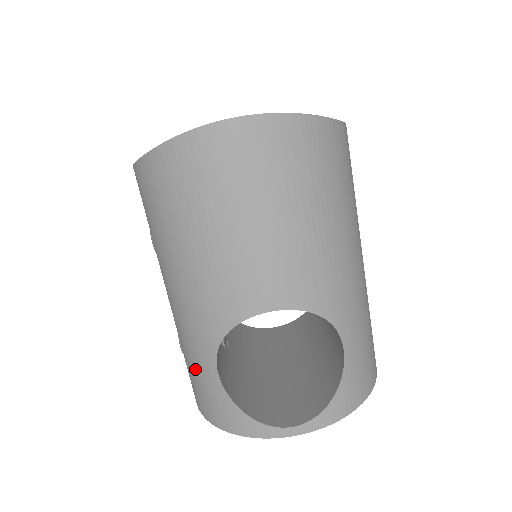
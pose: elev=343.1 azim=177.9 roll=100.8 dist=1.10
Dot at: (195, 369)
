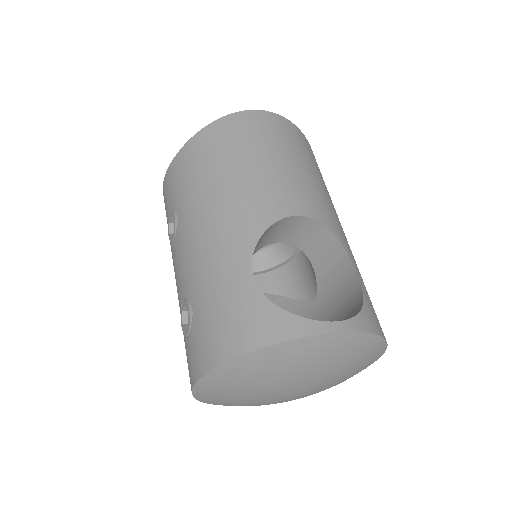
Dot at: (220, 295)
